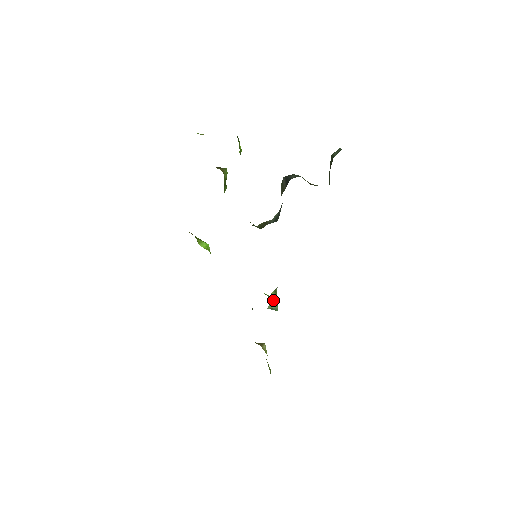
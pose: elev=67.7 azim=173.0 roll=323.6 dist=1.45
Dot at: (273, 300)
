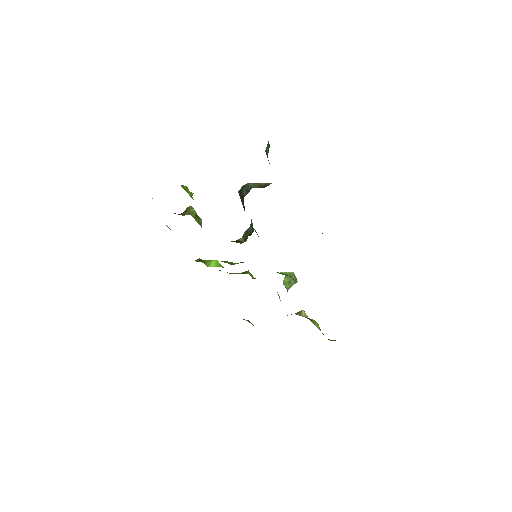
Dot at: (288, 283)
